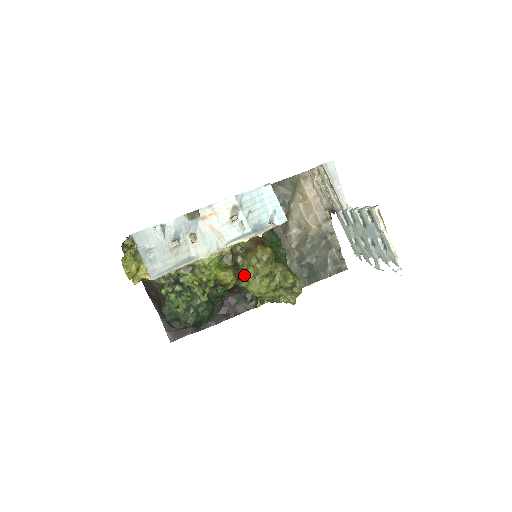
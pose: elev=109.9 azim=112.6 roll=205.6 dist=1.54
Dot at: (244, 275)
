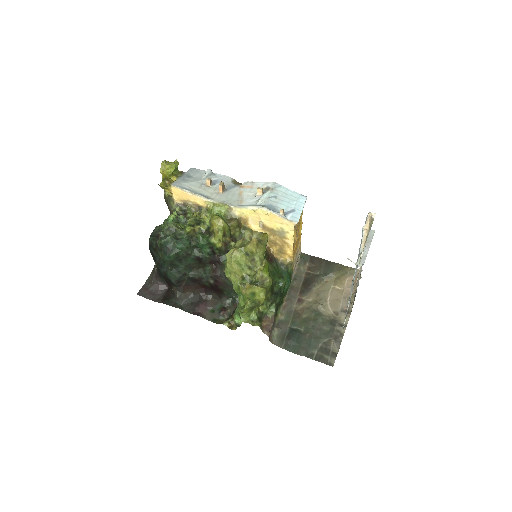
Dot at: (232, 246)
